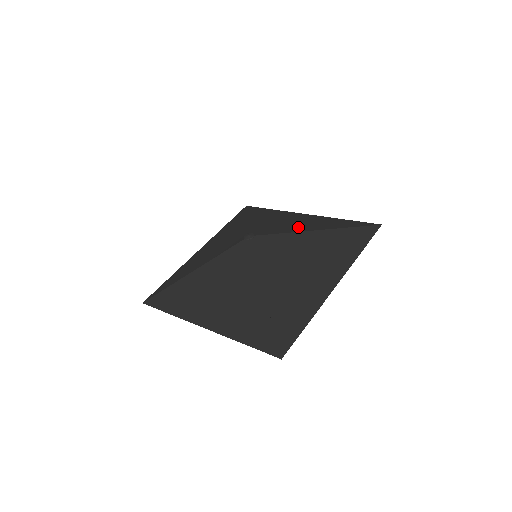
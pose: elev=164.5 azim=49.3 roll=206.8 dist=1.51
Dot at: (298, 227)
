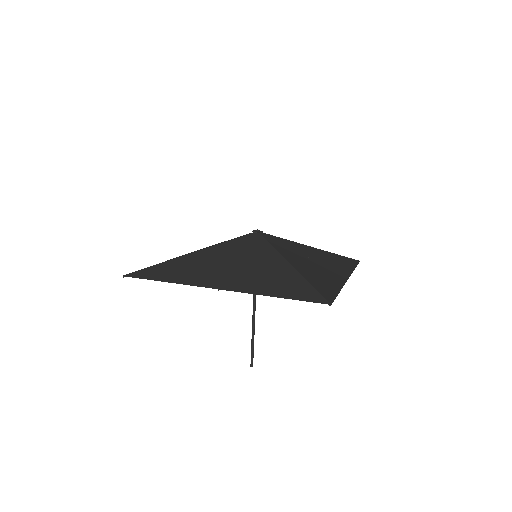
Dot at: occluded
